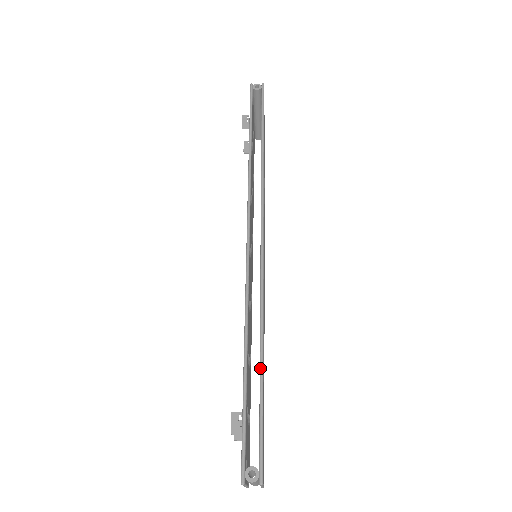
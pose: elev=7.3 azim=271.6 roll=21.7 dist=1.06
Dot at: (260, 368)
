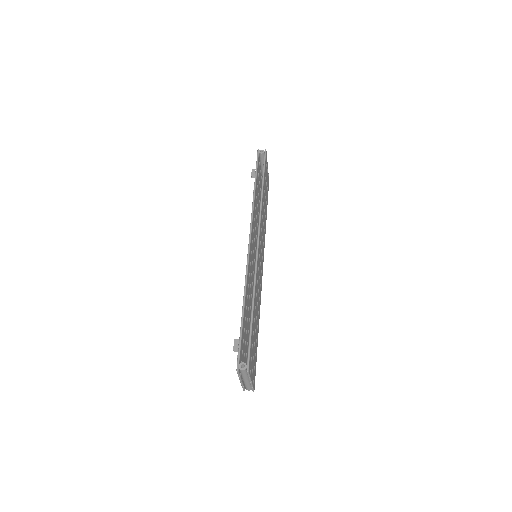
Dot at: (251, 313)
